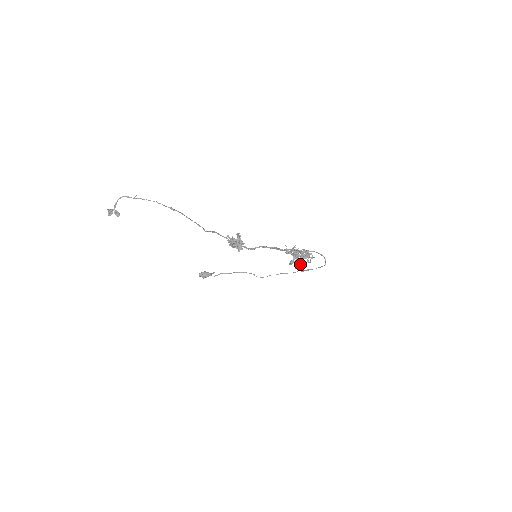
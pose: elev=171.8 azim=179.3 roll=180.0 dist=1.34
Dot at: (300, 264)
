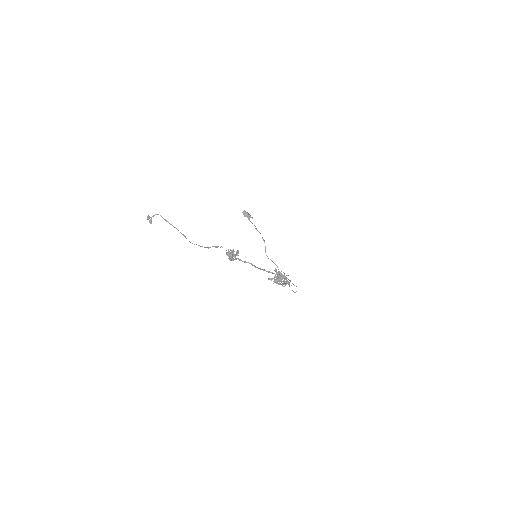
Dot at: (277, 283)
